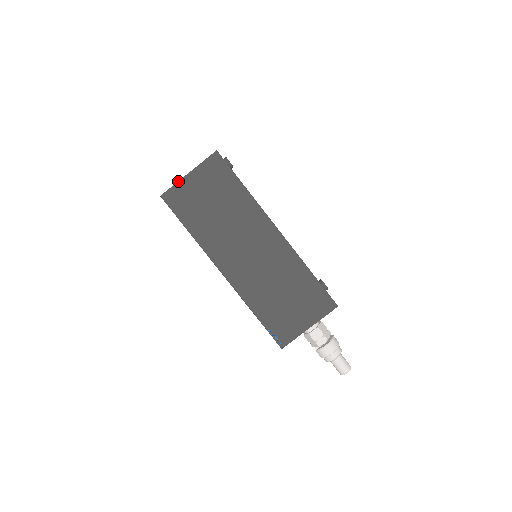
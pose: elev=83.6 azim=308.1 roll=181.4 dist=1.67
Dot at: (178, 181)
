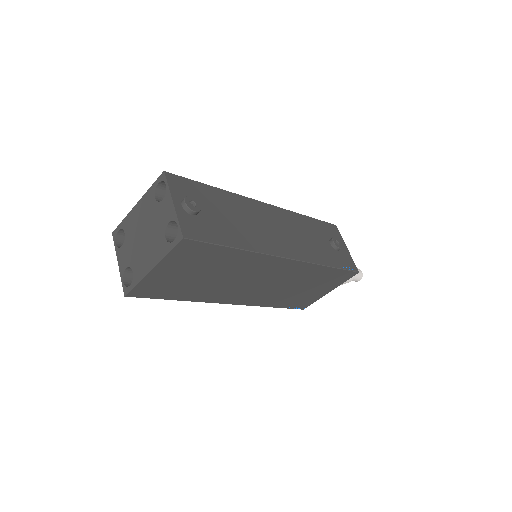
Dot at: (141, 279)
